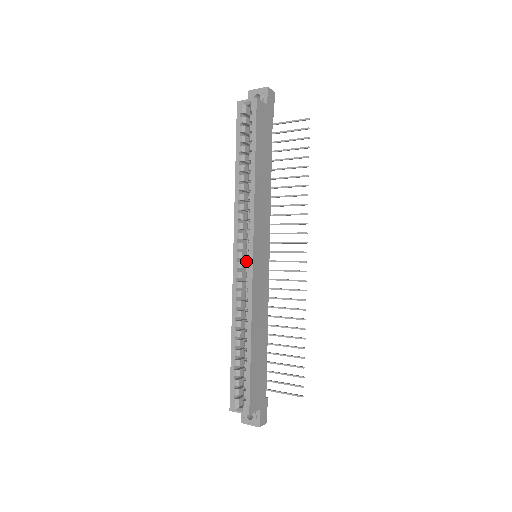
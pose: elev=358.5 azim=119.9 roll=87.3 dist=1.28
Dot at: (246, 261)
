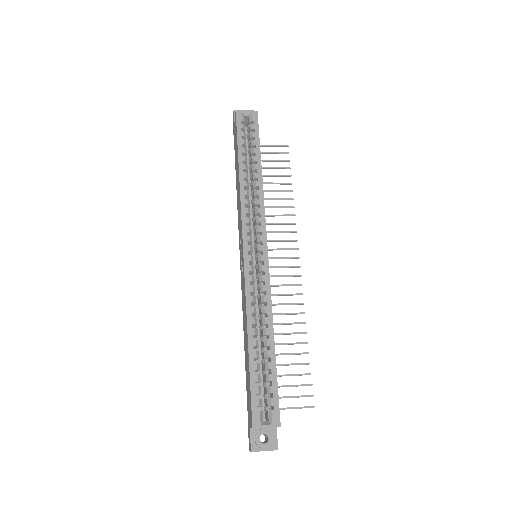
Dot at: occluded
